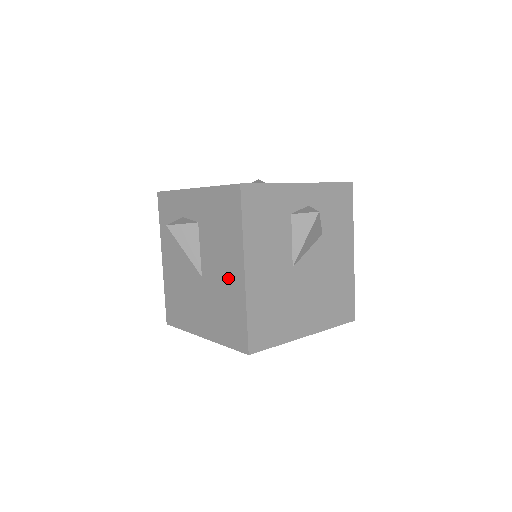
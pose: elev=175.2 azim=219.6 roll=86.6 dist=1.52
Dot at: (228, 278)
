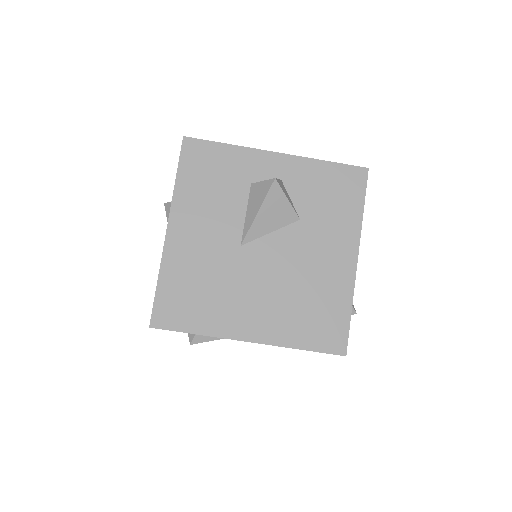
Dot at: occluded
